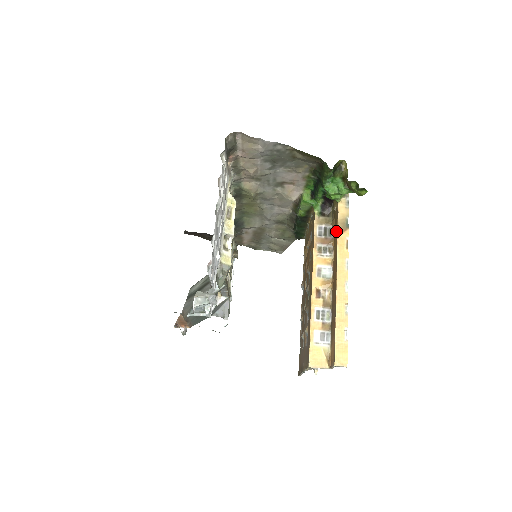
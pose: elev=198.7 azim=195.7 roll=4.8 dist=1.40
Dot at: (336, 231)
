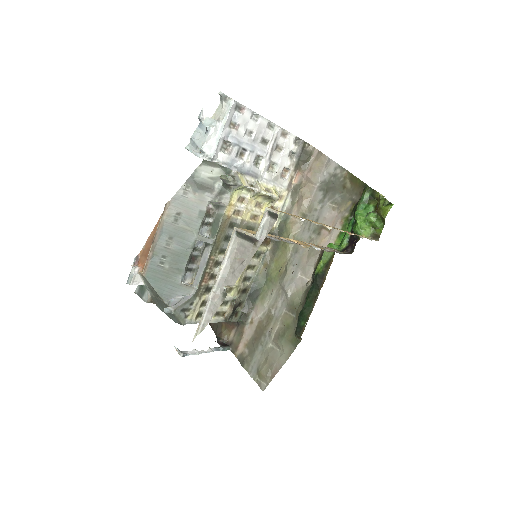
Dot at: occluded
